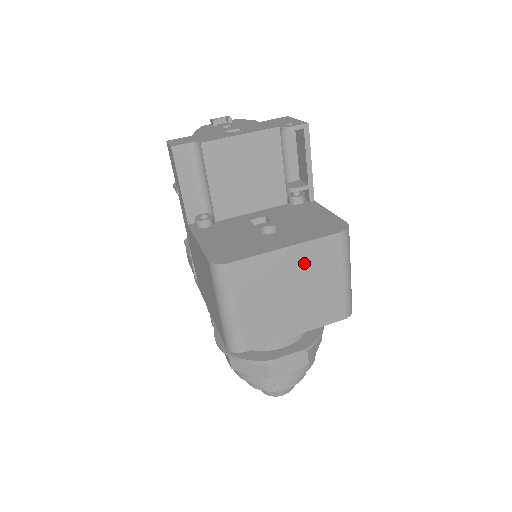
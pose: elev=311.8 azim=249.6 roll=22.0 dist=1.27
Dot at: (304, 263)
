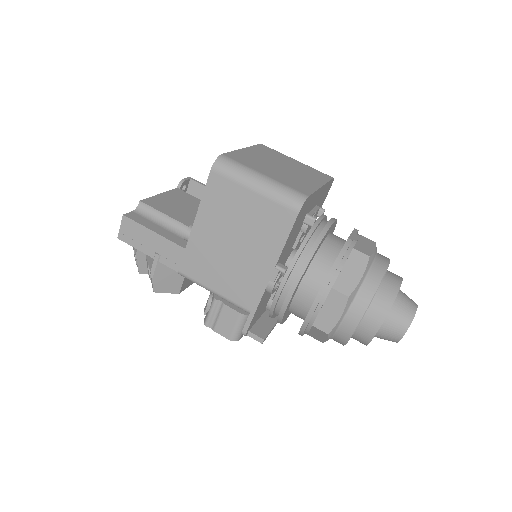
Dot at: (264, 155)
